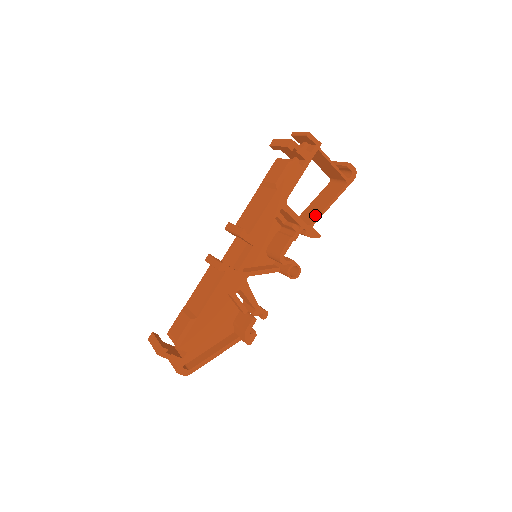
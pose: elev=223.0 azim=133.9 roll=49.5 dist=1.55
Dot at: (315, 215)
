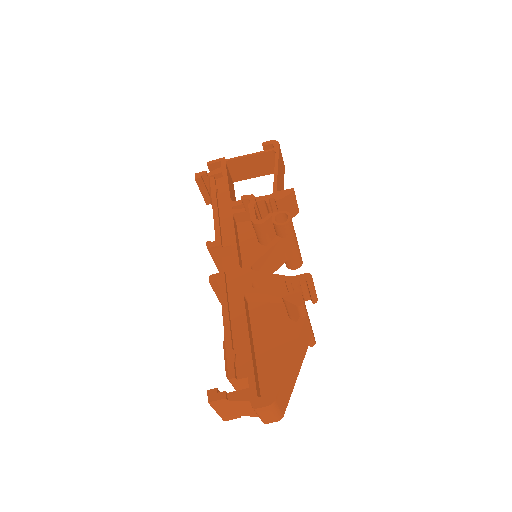
Dot at: occluded
